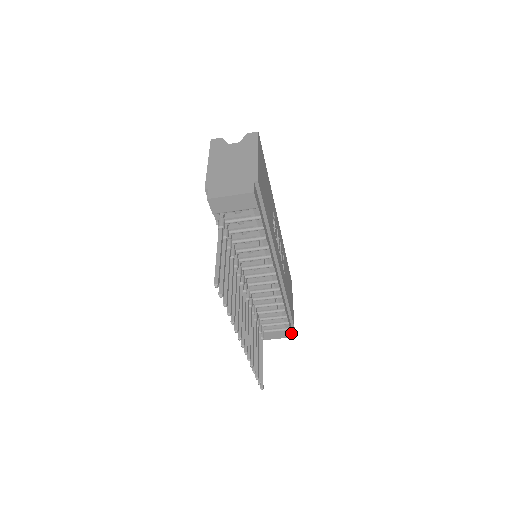
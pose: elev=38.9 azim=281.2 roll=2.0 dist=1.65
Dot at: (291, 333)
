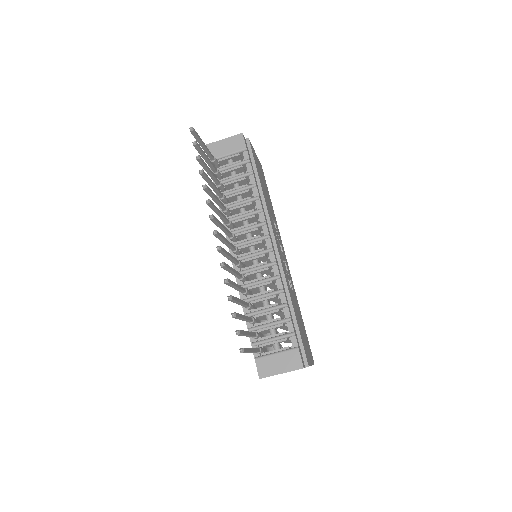
Dot at: (301, 360)
